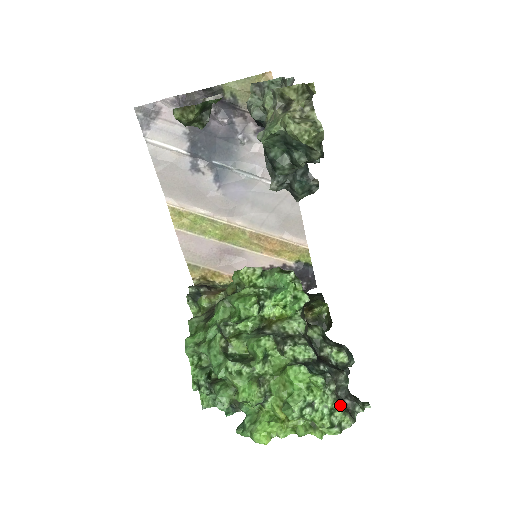
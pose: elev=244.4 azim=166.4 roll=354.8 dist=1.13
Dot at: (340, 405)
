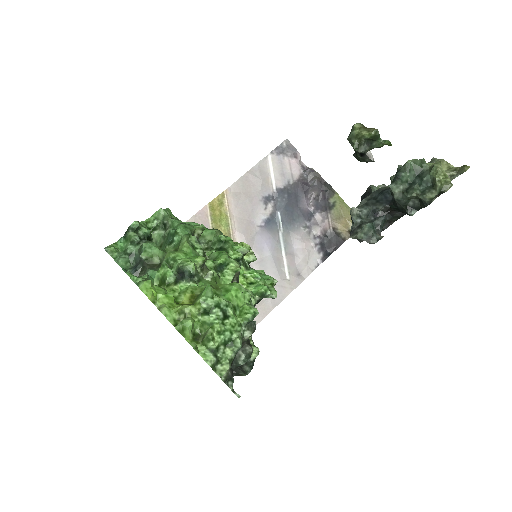
Dot at: occluded
